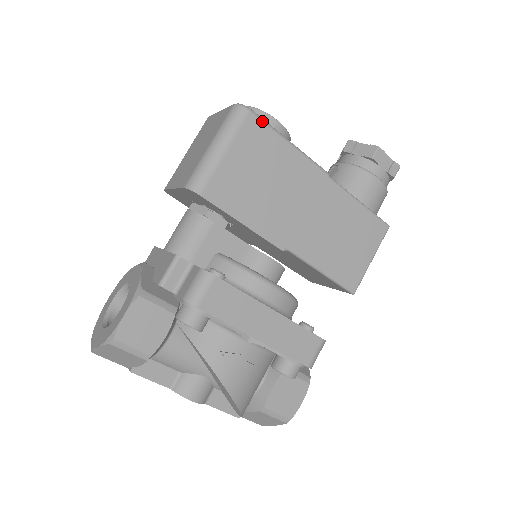
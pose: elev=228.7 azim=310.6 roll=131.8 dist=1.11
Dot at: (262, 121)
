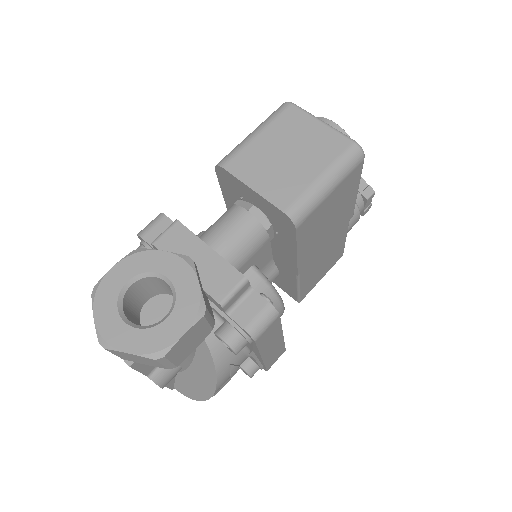
Dot at: occluded
